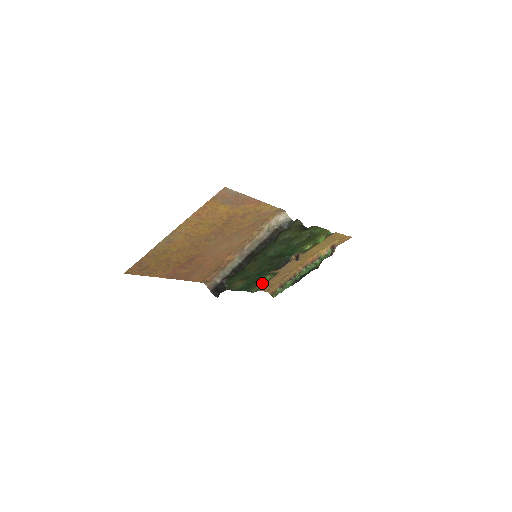
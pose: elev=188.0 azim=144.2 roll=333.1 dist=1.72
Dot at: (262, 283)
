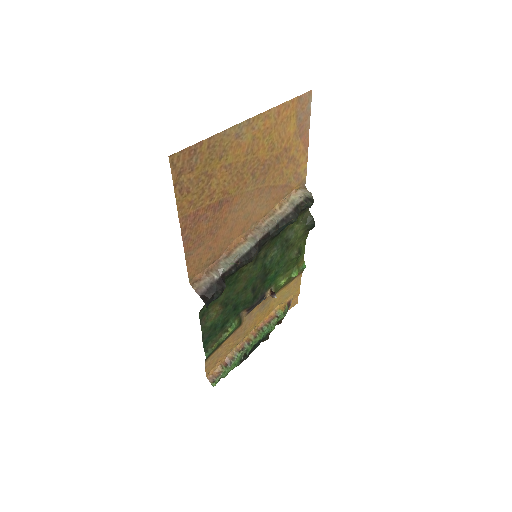
Dot at: (225, 334)
